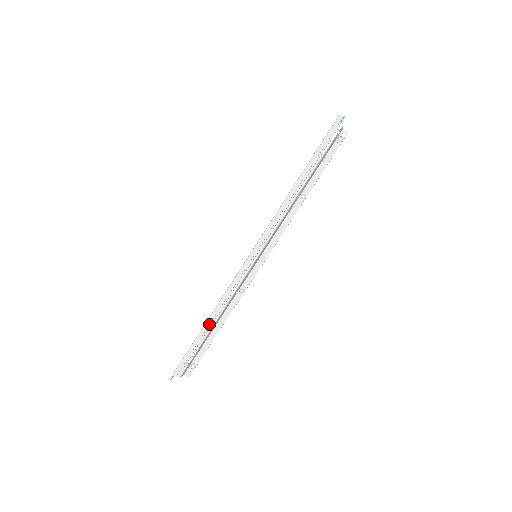
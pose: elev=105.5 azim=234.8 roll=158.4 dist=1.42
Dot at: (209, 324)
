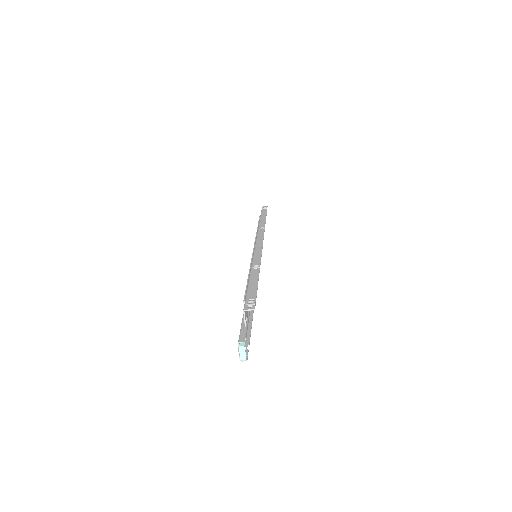
Dot at: occluded
